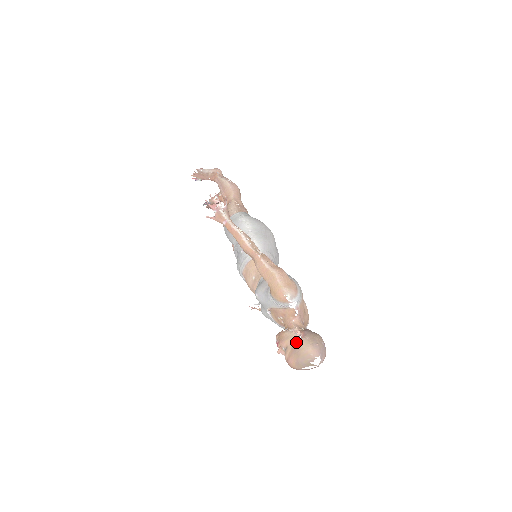
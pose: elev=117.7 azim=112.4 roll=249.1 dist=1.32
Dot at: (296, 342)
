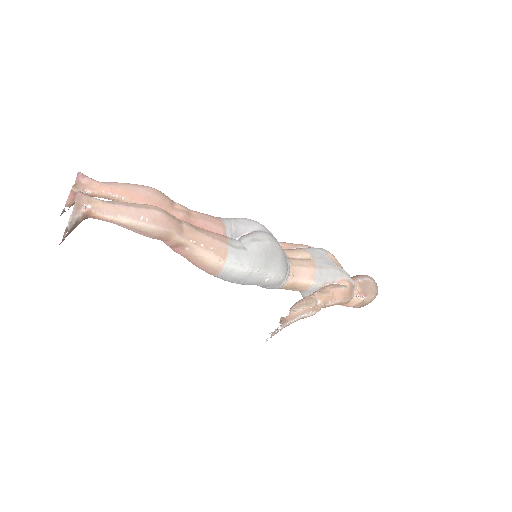
Dot at: (363, 303)
